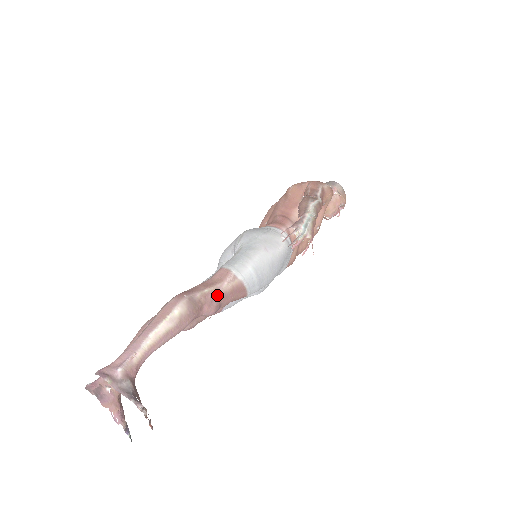
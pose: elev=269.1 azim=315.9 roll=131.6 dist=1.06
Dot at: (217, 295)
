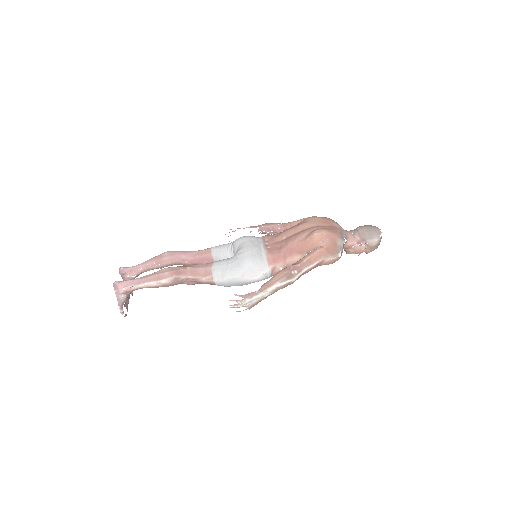
Dot at: (195, 281)
